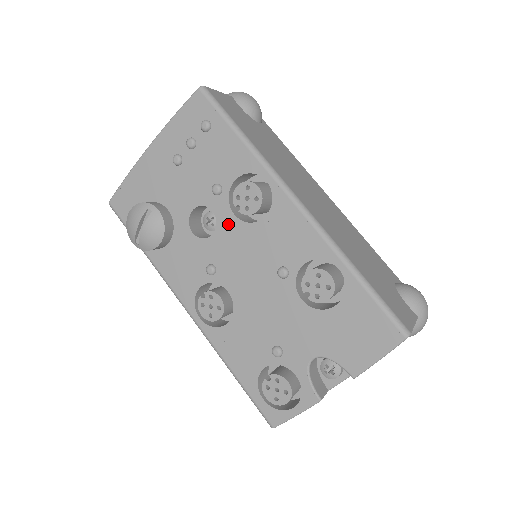
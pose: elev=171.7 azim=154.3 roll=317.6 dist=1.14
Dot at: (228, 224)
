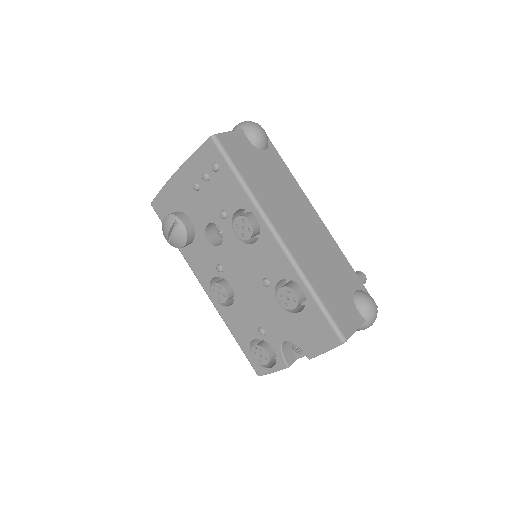
Dot at: (231, 241)
